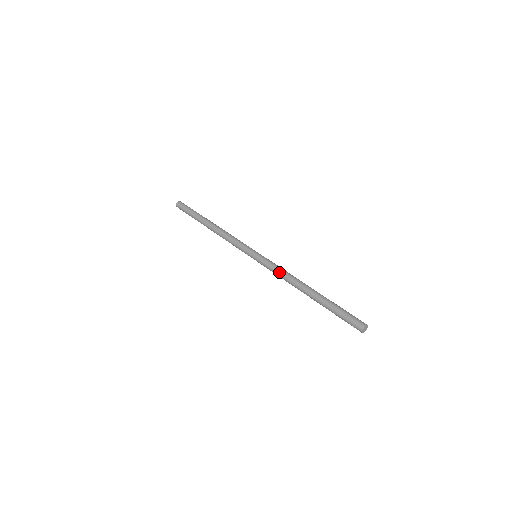
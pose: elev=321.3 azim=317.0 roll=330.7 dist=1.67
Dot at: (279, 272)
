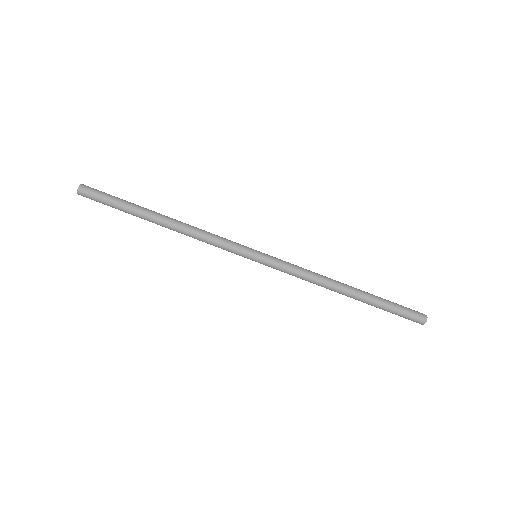
Dot at: occluded
